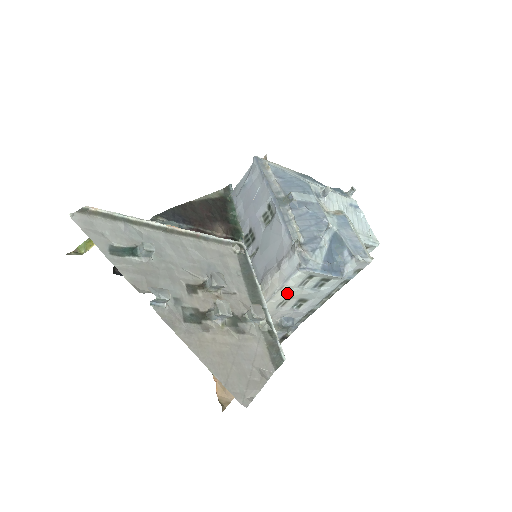
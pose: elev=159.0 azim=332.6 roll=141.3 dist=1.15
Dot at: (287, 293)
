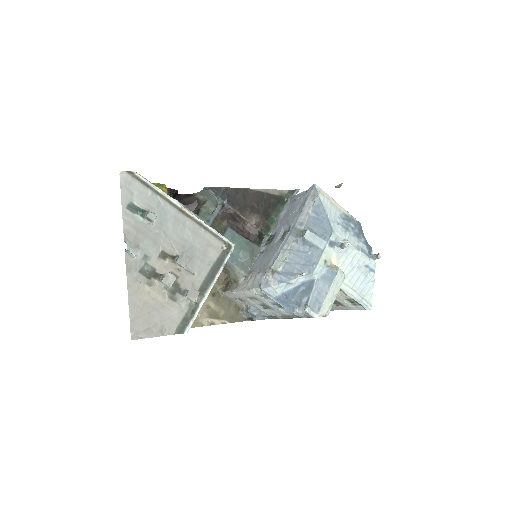
Dot at: (253, 295)
